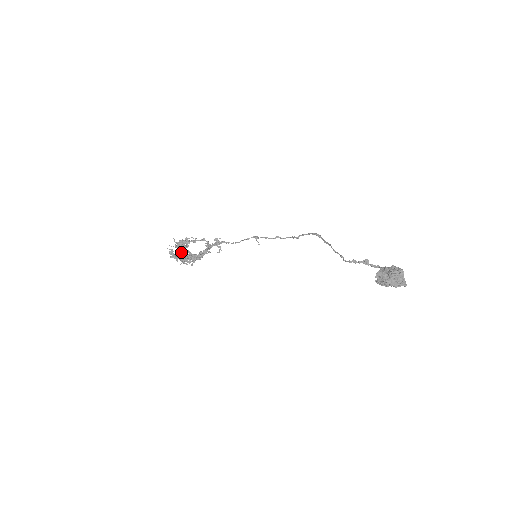
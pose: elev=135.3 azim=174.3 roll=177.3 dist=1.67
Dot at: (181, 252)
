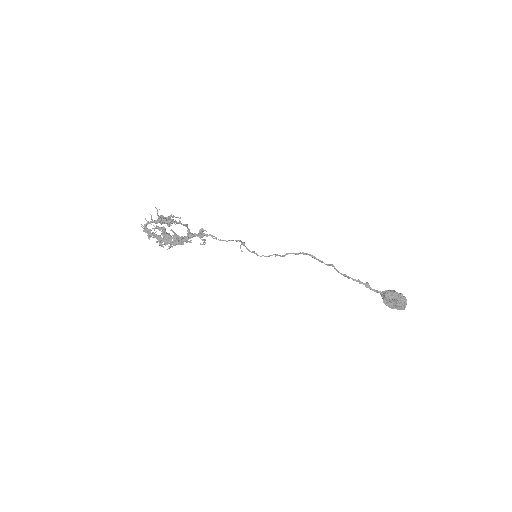
Dot at: occluded
